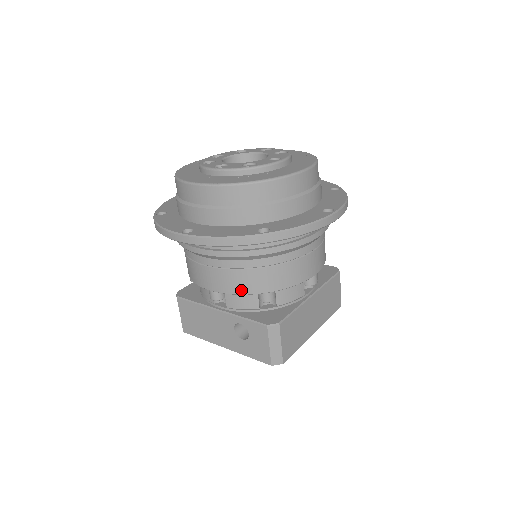
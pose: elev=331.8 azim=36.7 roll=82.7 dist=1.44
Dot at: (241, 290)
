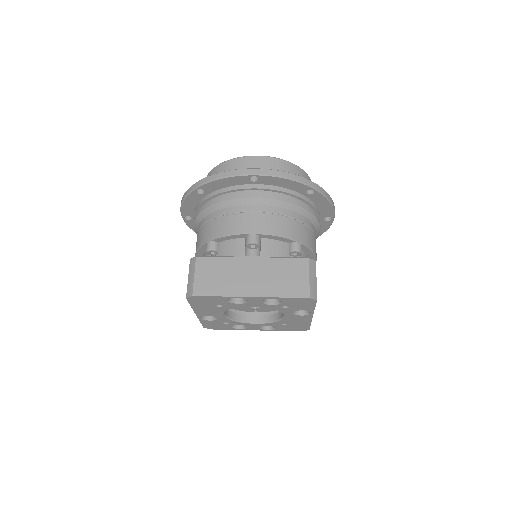
Dot at: (198, 245)
